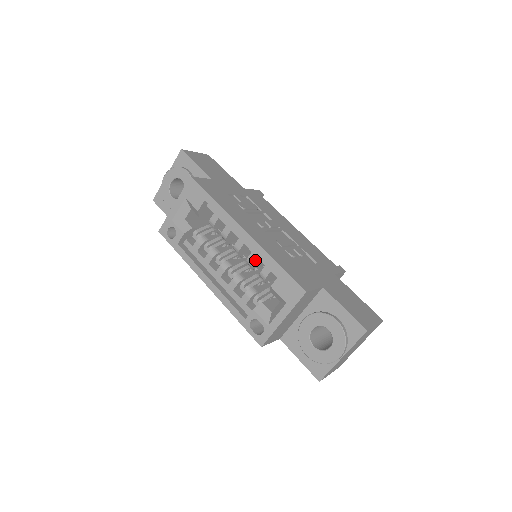
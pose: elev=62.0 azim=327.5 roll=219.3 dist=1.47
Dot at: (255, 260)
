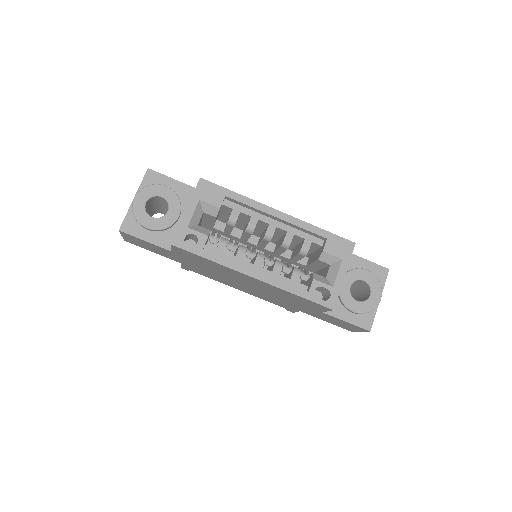
Dot at: (292, 238)
